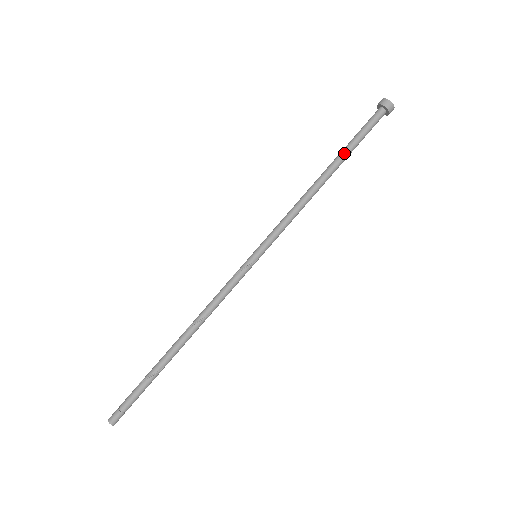
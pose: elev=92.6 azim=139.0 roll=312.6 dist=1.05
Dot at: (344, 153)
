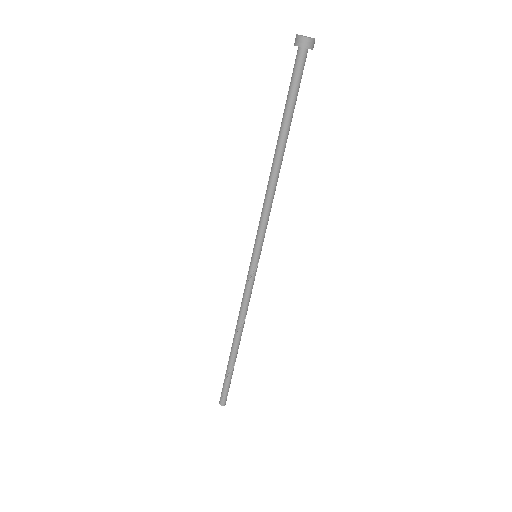
Dot at: (287, 125)
